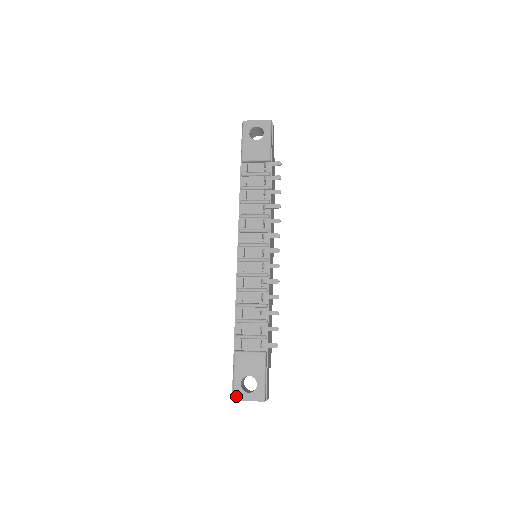
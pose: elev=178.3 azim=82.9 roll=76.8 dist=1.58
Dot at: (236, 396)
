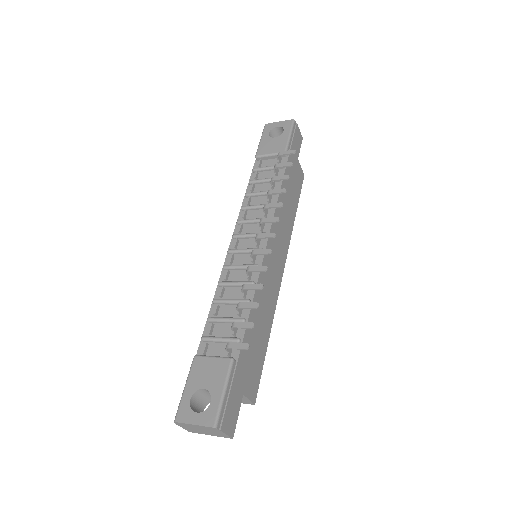
Dot at: (179, 416)
